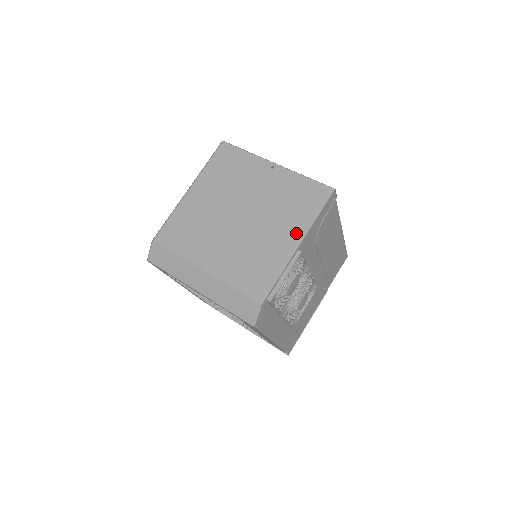
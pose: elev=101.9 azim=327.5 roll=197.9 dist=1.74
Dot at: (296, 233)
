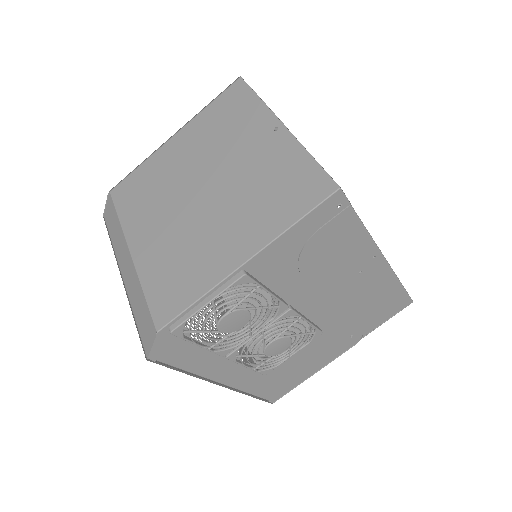
Dot at: (251, 242)
